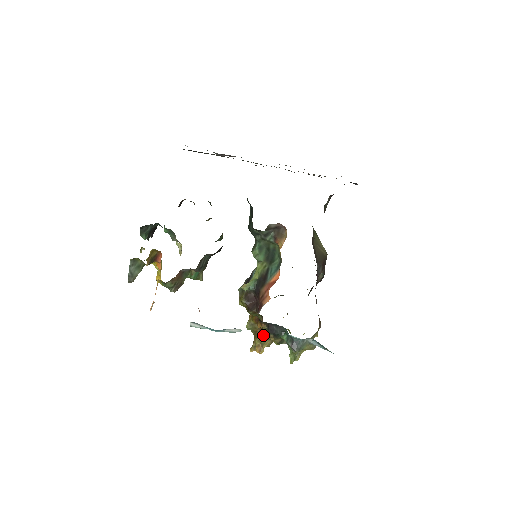
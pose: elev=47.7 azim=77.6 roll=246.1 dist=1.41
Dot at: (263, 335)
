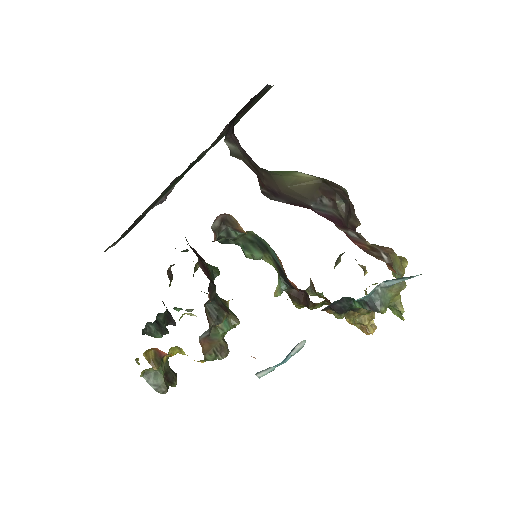
Dot at: occluded
